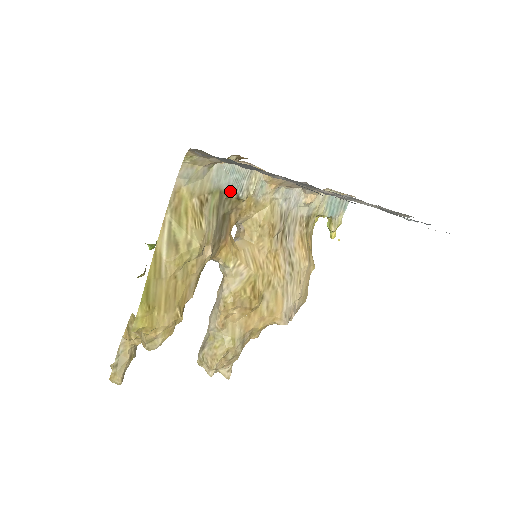
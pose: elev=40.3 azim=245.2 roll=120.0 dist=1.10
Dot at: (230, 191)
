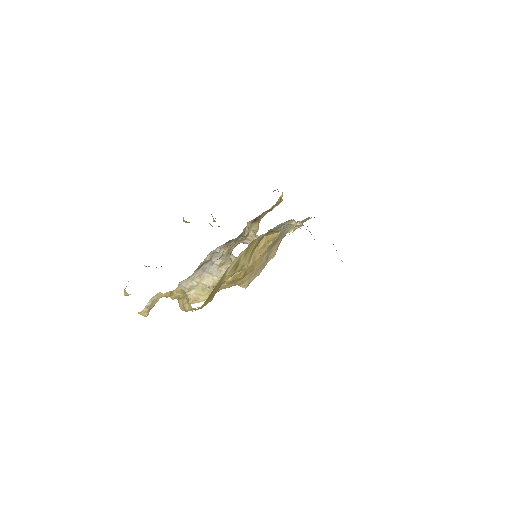
Dot at: occluded
